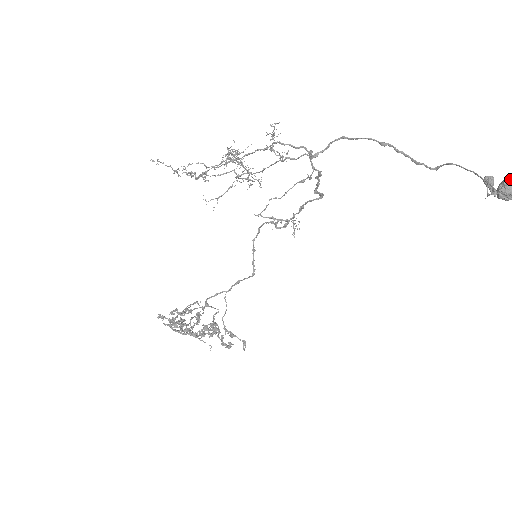
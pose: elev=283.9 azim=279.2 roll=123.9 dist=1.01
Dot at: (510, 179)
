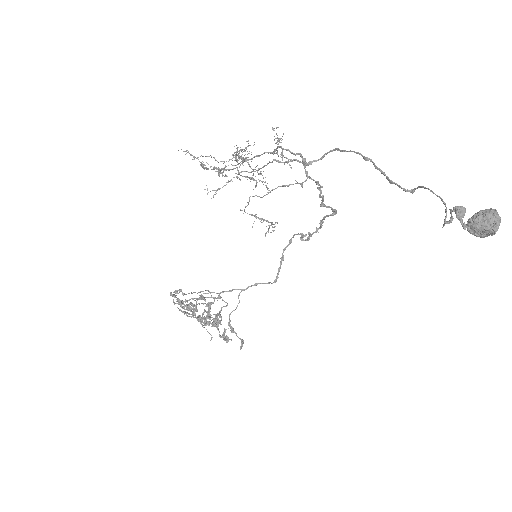
Dot at: (481, 212)
